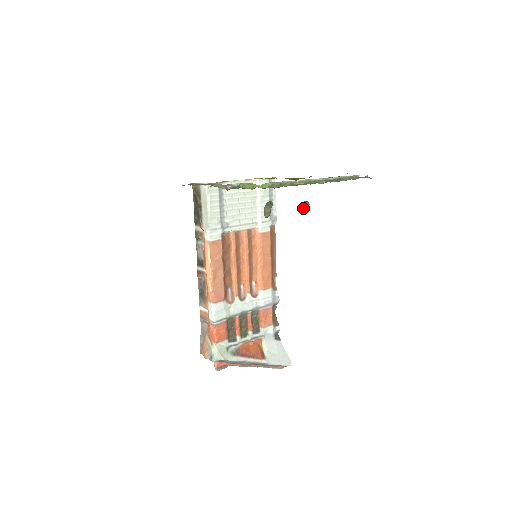
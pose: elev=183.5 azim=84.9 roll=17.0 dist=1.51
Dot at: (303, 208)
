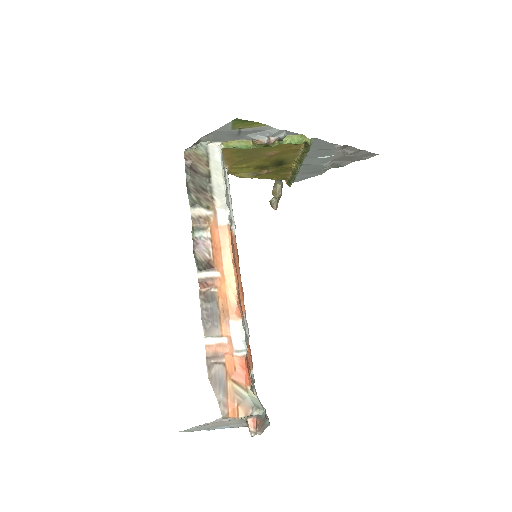
Dot at: (276, 204)
